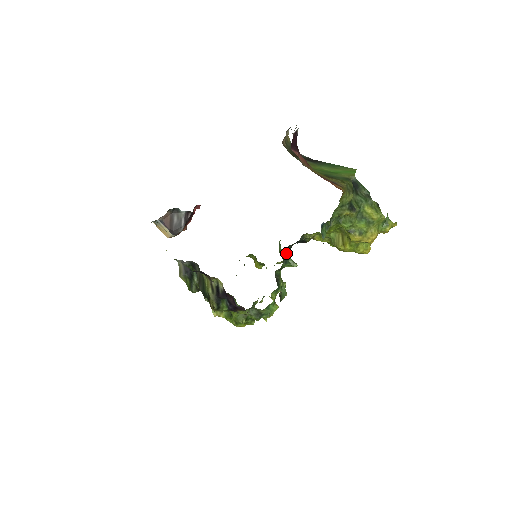
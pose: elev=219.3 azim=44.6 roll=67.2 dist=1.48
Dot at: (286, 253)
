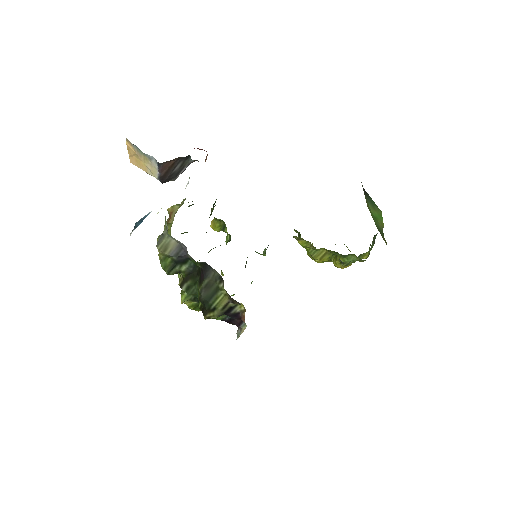
Dot at: occluded
